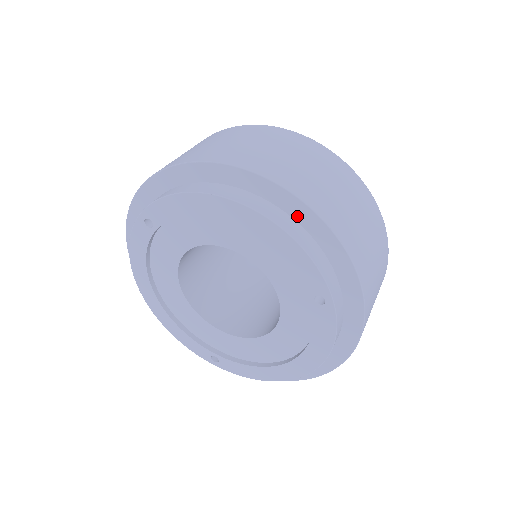
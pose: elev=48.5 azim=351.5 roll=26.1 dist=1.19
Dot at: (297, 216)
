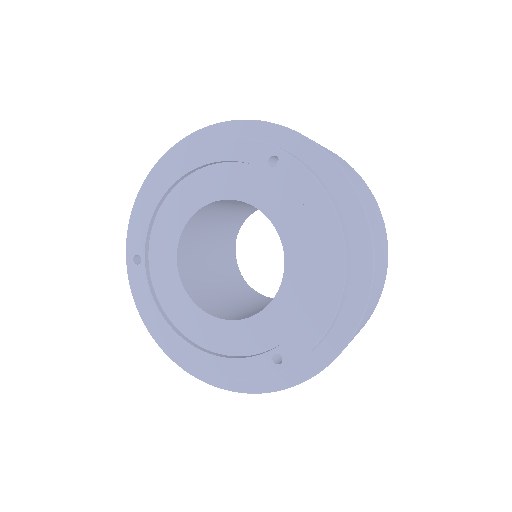
Dot at: occluded
